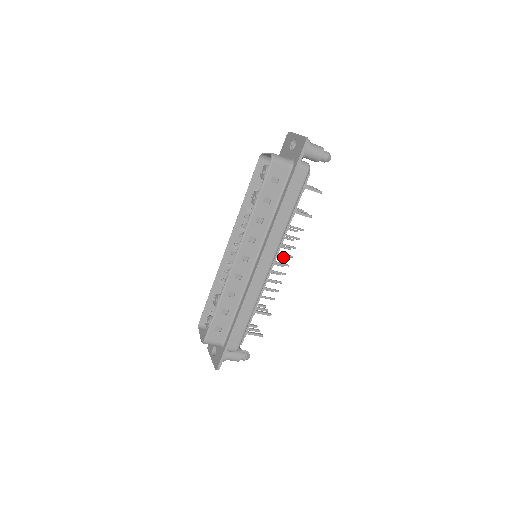
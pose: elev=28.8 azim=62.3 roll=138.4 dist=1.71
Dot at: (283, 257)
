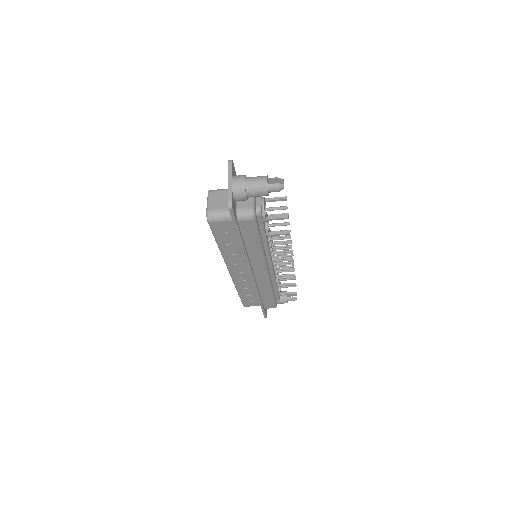
Dot at: occluded
